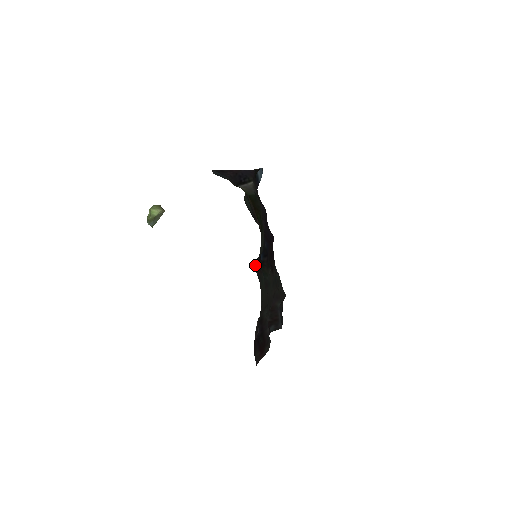
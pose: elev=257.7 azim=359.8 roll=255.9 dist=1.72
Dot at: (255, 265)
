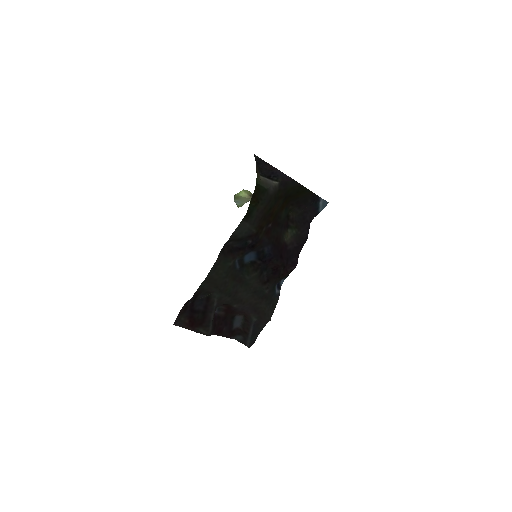
Dot at: (229, 245)
